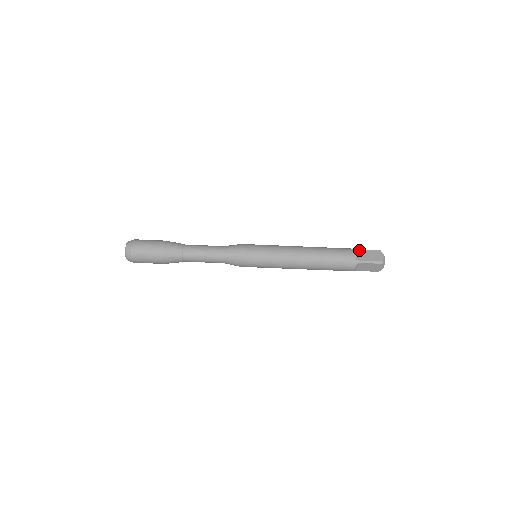
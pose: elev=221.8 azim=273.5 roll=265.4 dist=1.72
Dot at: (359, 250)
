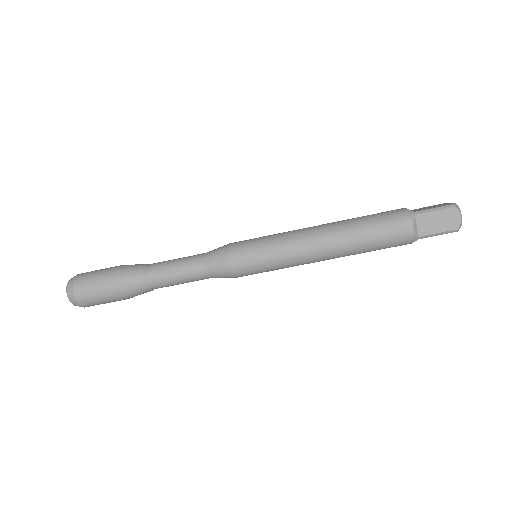
Dot at: (411, 210)
